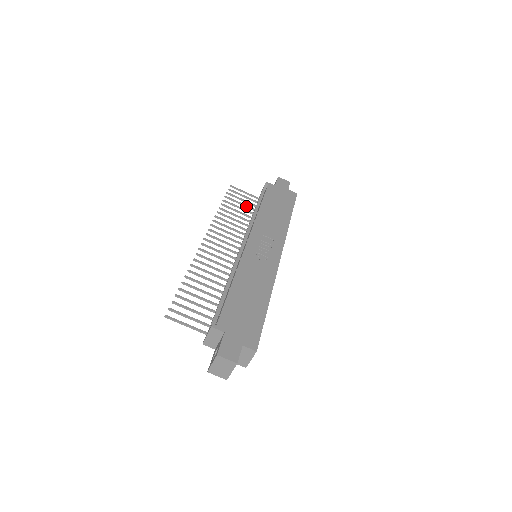
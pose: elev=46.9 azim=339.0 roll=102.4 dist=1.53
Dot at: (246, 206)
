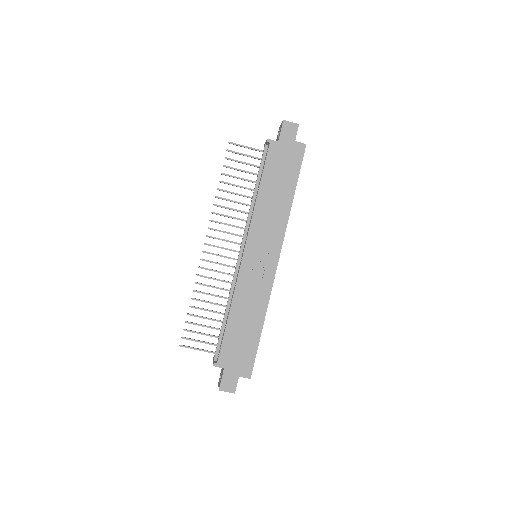
Dot at: occluded
